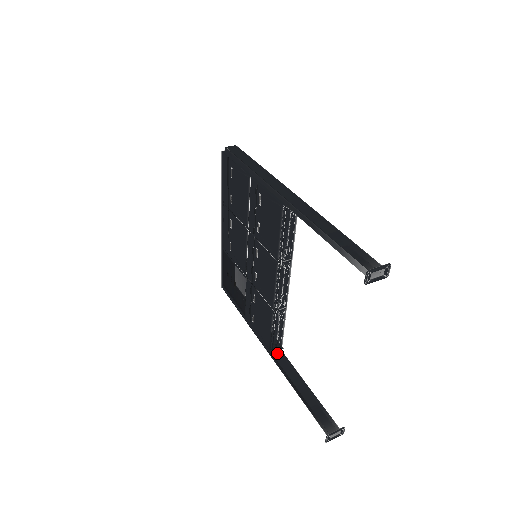
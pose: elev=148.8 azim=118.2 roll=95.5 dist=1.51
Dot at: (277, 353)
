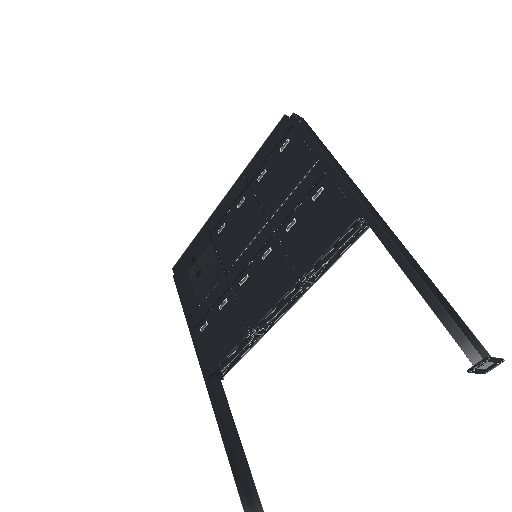
Dot at: (216, 382)
